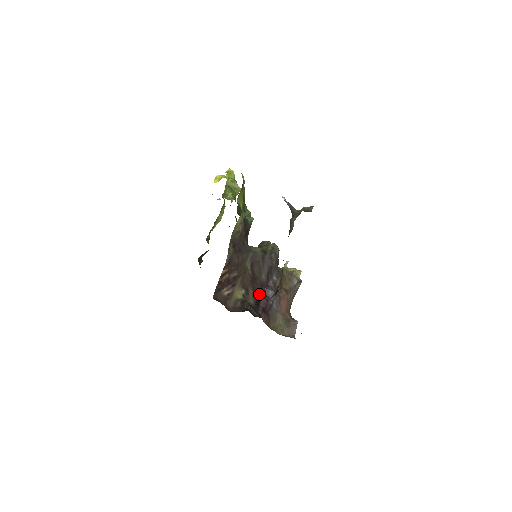
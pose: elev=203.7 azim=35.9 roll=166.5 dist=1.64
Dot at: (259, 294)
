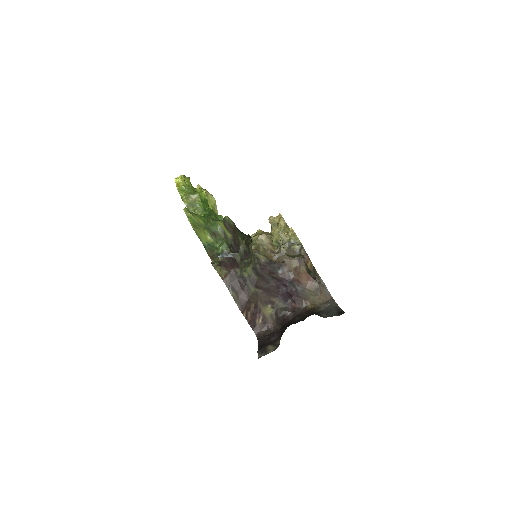
Dot at: (281, 293)
